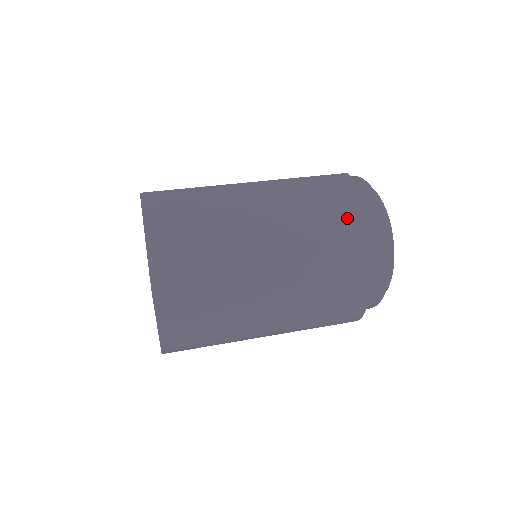
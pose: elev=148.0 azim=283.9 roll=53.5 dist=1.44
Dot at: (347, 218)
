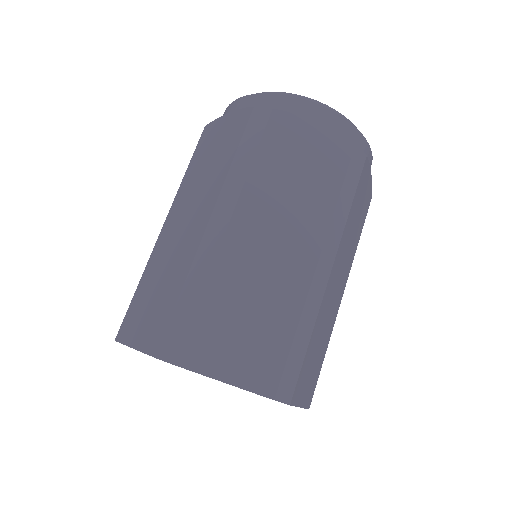
Dot at: (365, 198)
